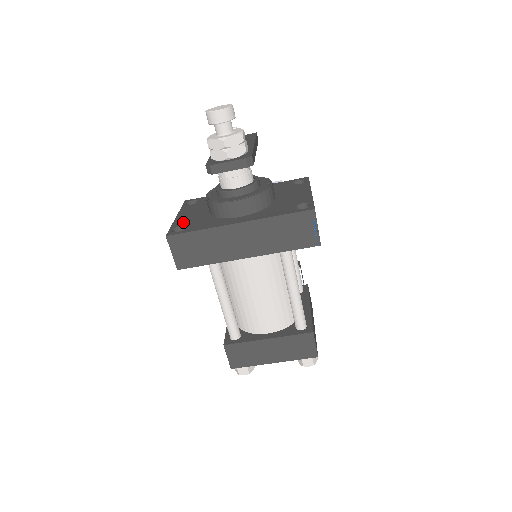
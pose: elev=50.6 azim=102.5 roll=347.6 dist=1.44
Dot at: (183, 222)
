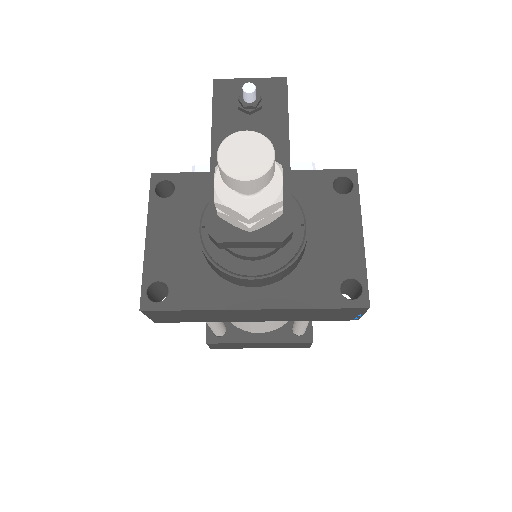
Dot at: (161, 268)
